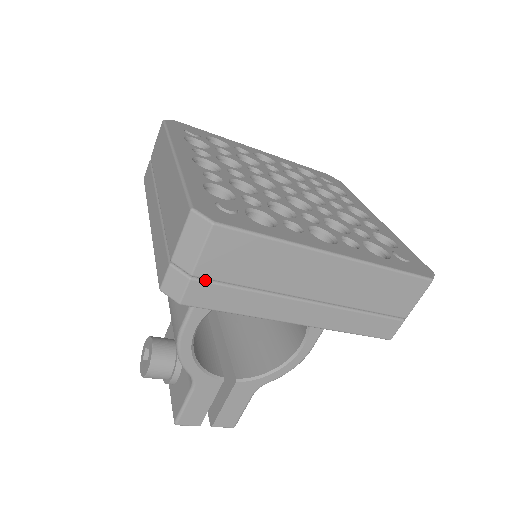
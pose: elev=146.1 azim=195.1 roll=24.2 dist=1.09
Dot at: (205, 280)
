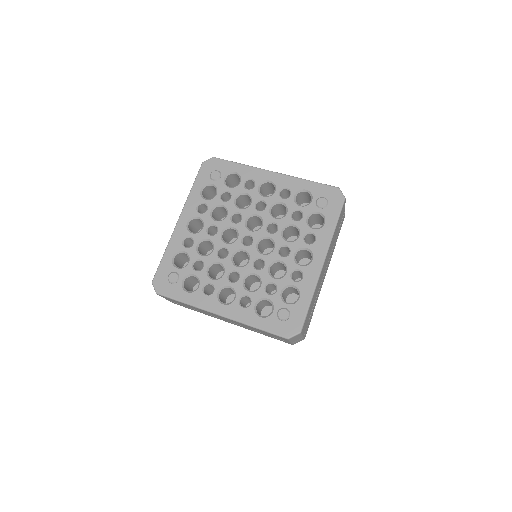
Dot at: (174, 302)
